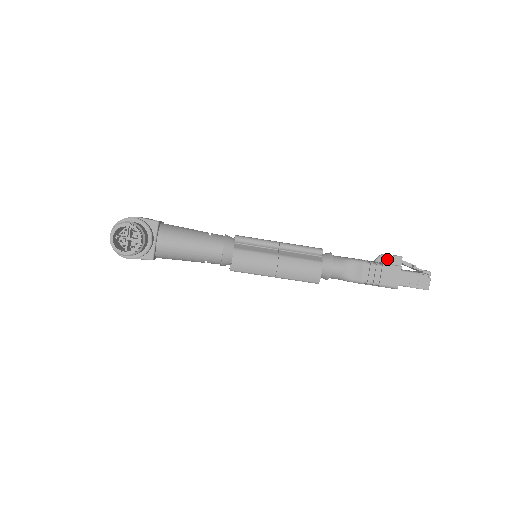
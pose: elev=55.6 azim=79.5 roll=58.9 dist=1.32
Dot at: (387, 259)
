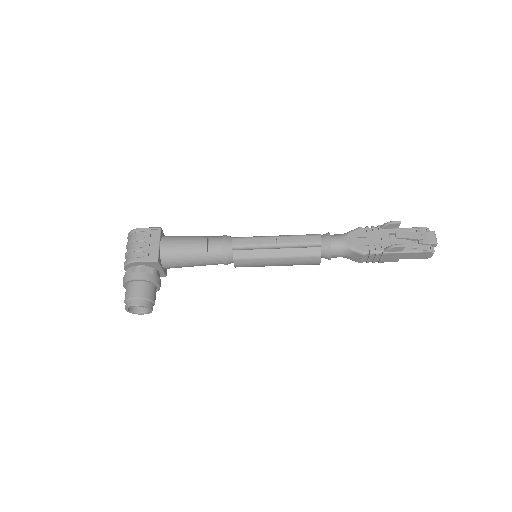
Dot at: (388, 249)
